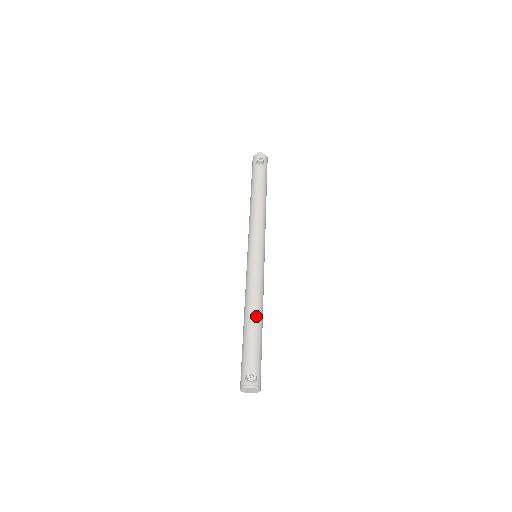
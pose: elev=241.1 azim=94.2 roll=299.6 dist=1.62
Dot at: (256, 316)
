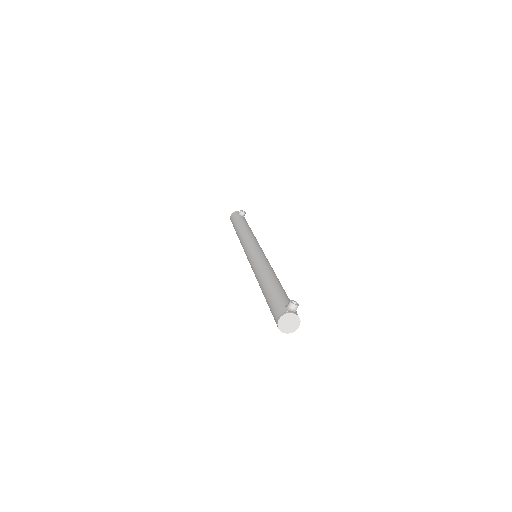
Dot at: (277, 278)
